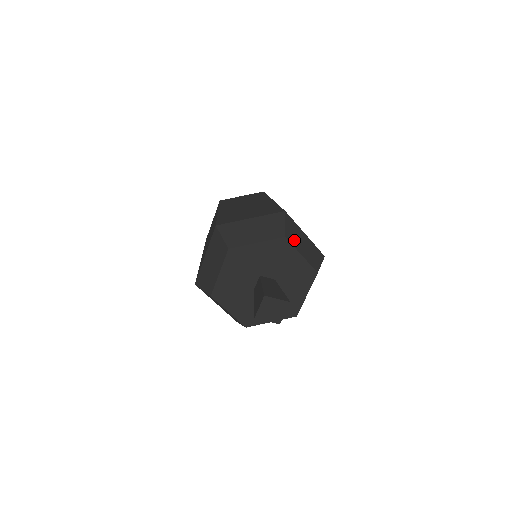
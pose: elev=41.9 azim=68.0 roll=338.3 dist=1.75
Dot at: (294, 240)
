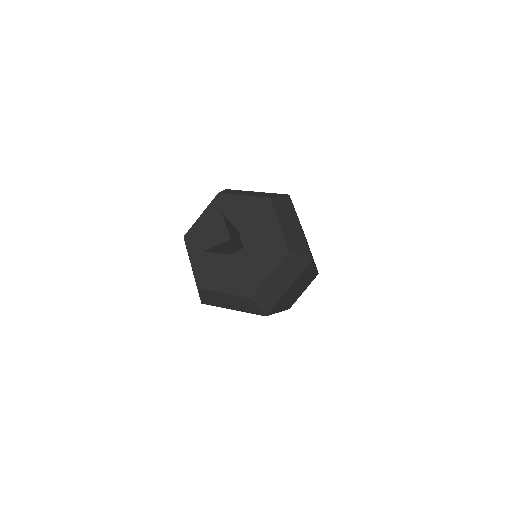
Dot at: (234, 193)
